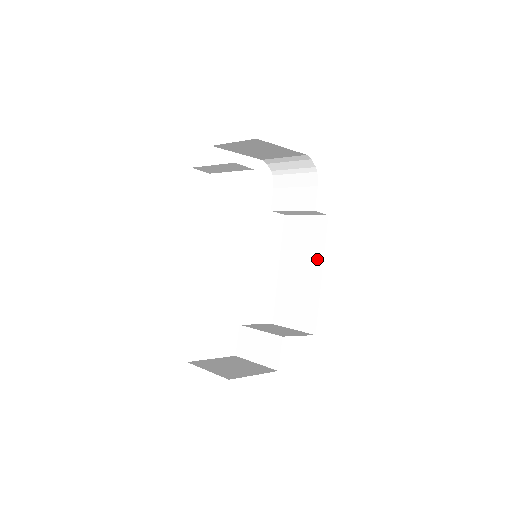
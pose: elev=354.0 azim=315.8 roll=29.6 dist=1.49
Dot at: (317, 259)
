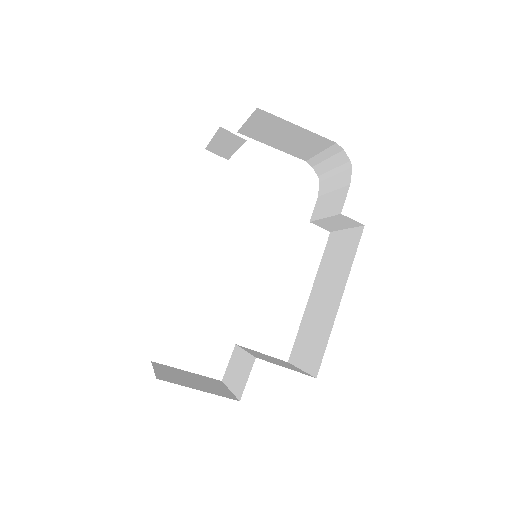
Dot at: (342, 280)
